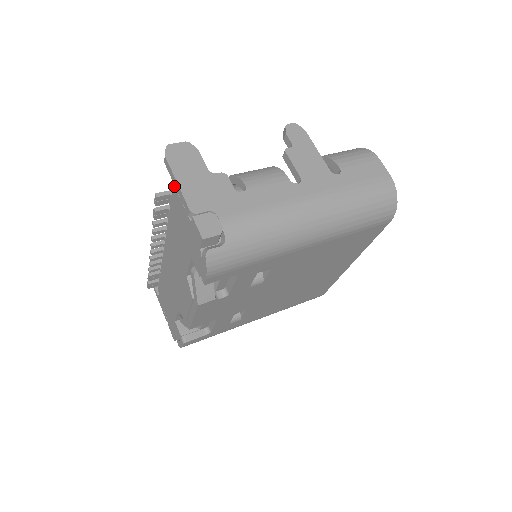
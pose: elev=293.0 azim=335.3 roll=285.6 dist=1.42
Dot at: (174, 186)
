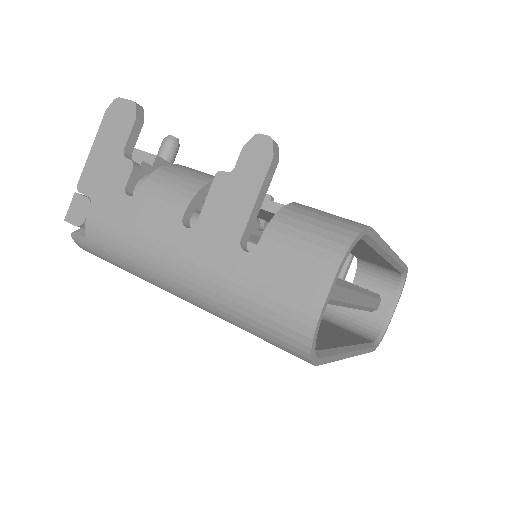
Dot at: occluded
